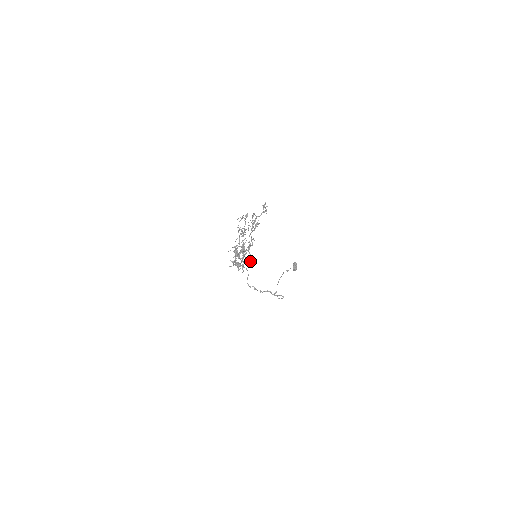
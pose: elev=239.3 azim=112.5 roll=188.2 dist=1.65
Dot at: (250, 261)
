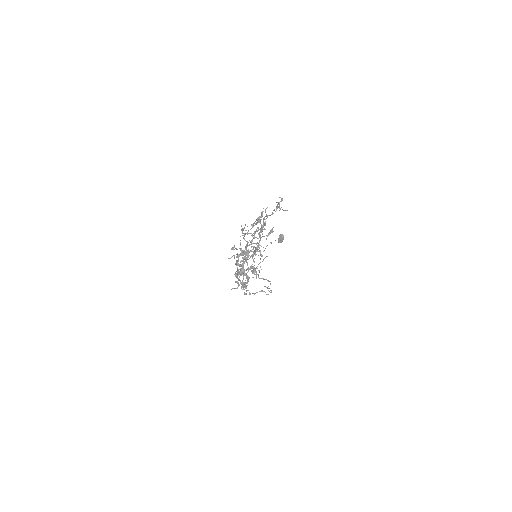
Dot at: (256, 275)
